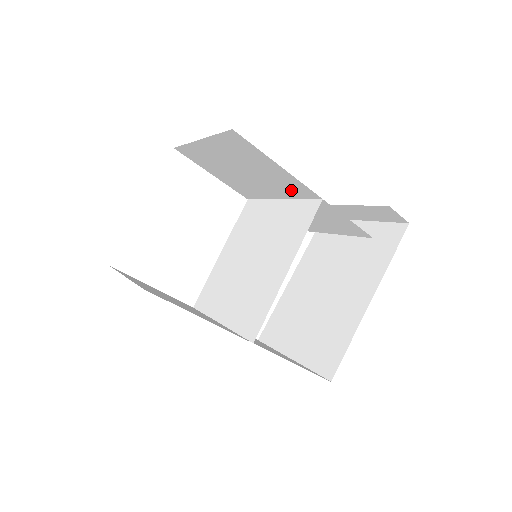
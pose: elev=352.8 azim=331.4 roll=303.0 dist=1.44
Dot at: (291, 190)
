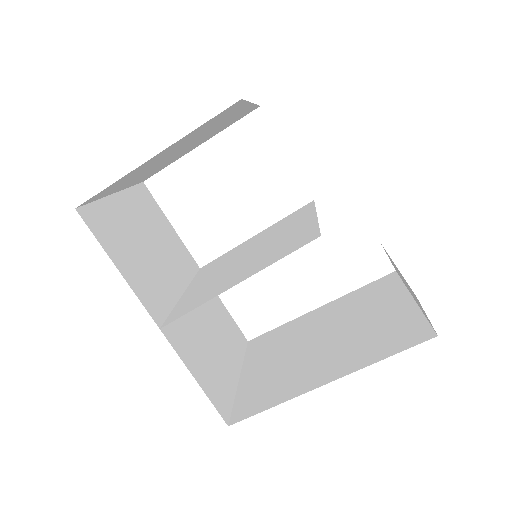
Dot at: occluded
